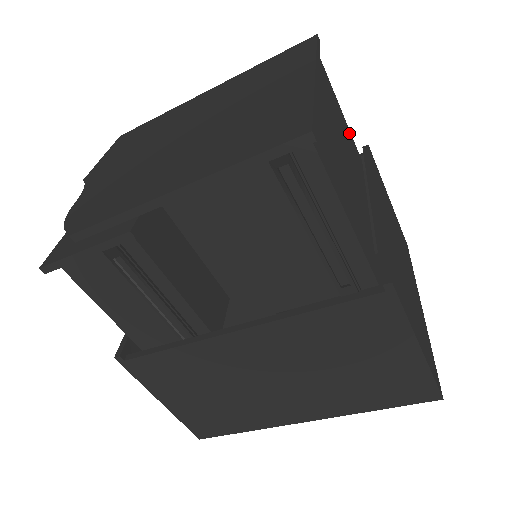
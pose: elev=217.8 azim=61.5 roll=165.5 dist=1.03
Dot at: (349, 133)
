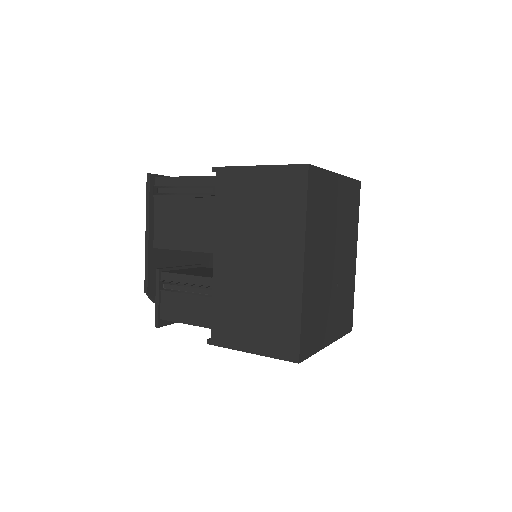
Dot at: occluded
